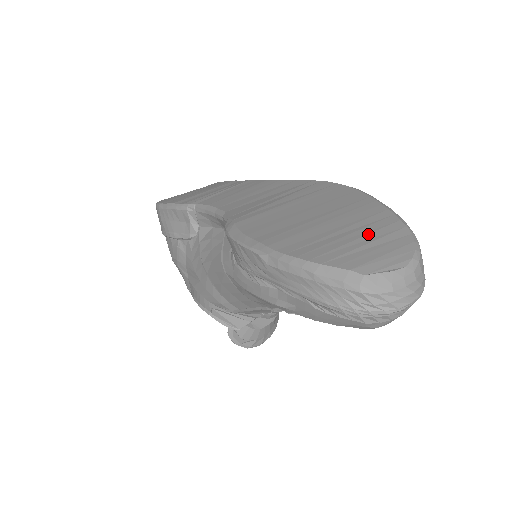
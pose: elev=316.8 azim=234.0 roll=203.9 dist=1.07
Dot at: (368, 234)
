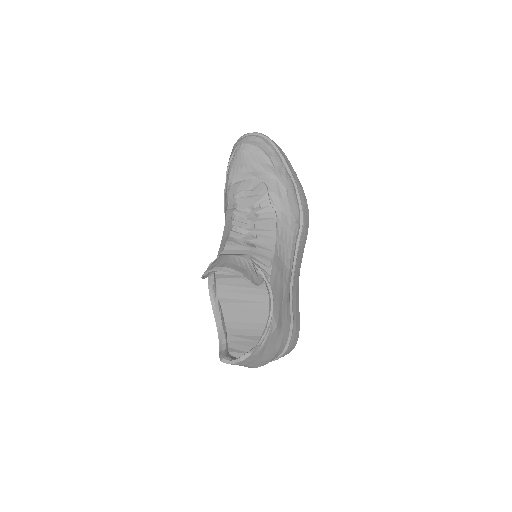
Dot at: occluded
